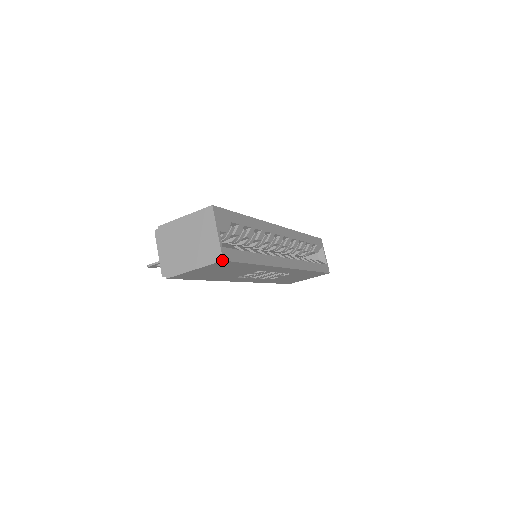
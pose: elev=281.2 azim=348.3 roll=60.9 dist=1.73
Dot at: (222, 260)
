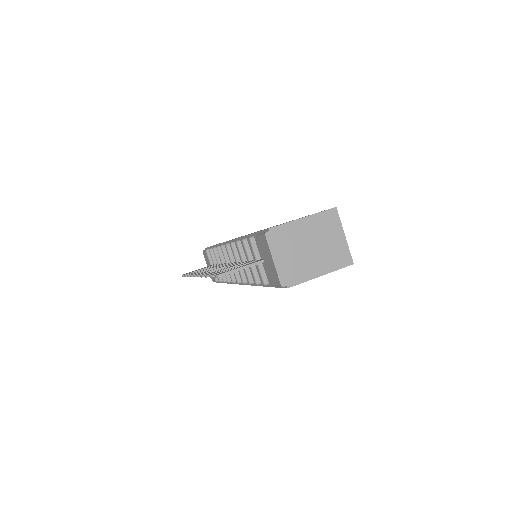
Dot at: occluded
